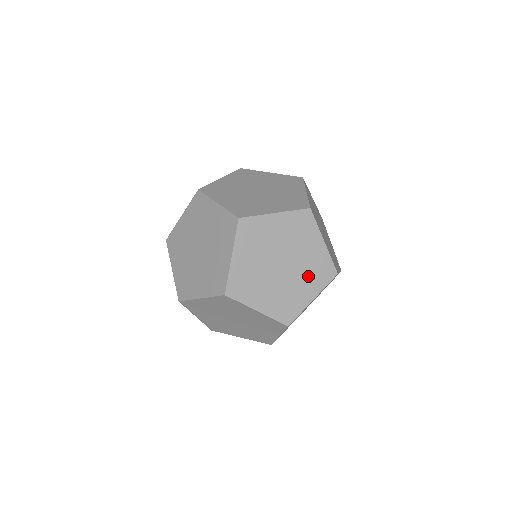
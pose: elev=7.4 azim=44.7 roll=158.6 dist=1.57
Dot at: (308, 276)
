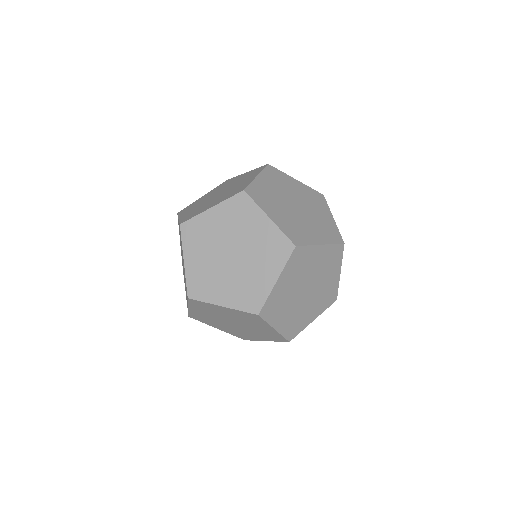
Dot at: (315, 205)
